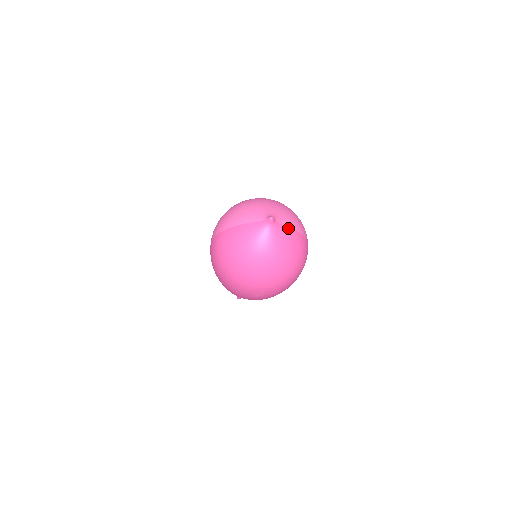
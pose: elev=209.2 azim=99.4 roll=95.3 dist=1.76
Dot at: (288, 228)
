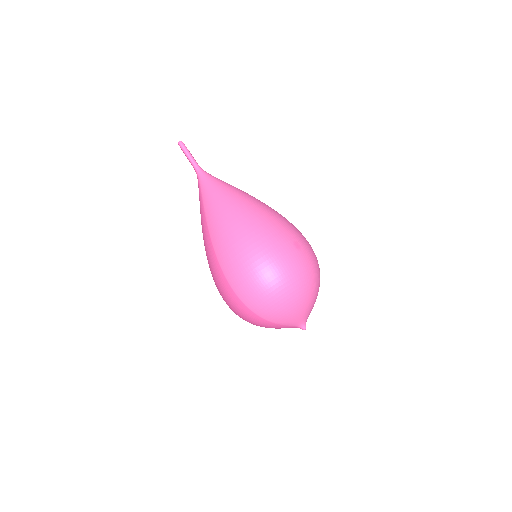
Dot at: occluded
